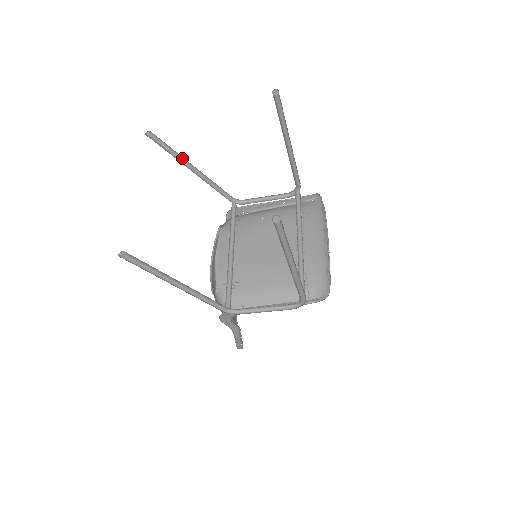
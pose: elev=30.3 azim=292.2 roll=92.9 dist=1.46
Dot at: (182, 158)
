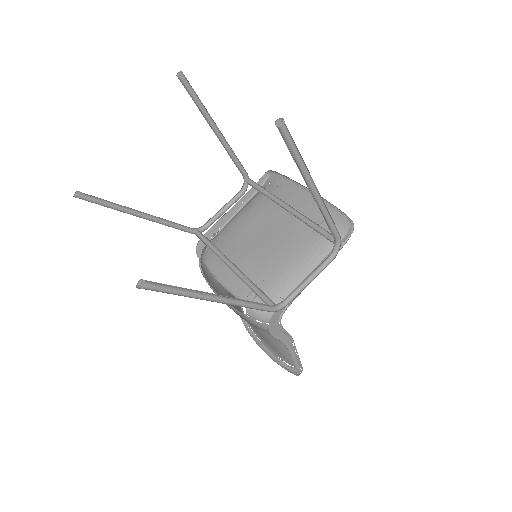
Dot at: (124, 207)
